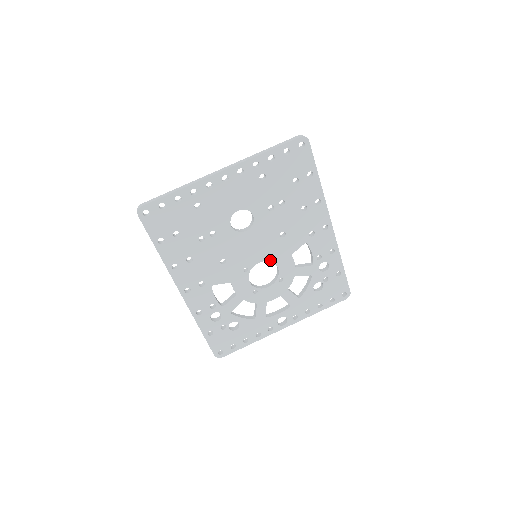
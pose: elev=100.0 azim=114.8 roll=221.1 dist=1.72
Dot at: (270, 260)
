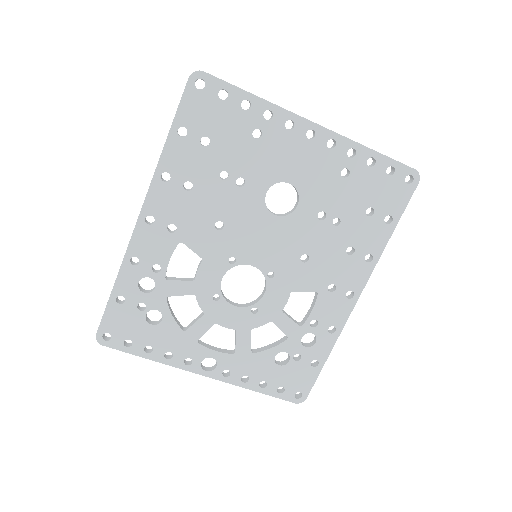
Dot at: (266, 275)
